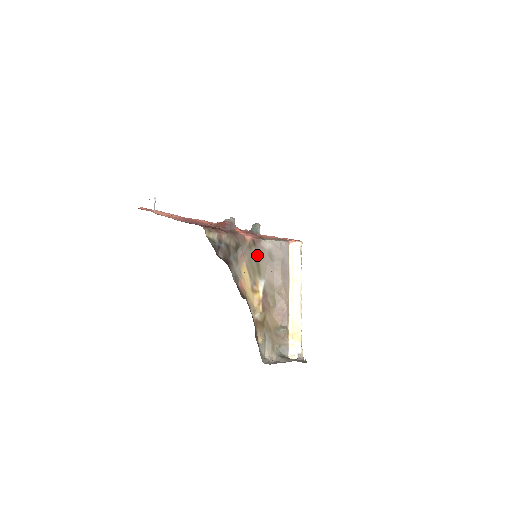
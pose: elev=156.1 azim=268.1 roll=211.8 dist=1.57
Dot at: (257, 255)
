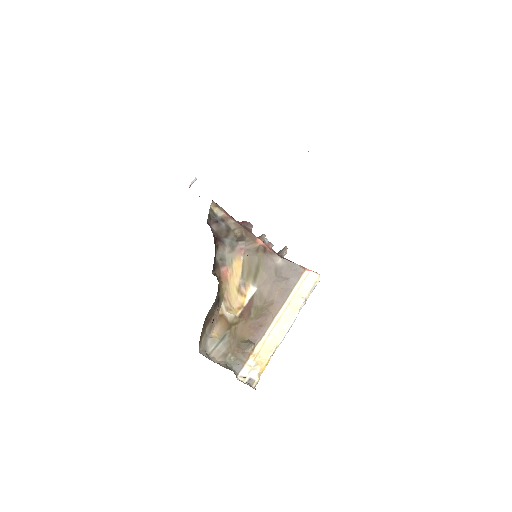
Dot at: (261, 261)
